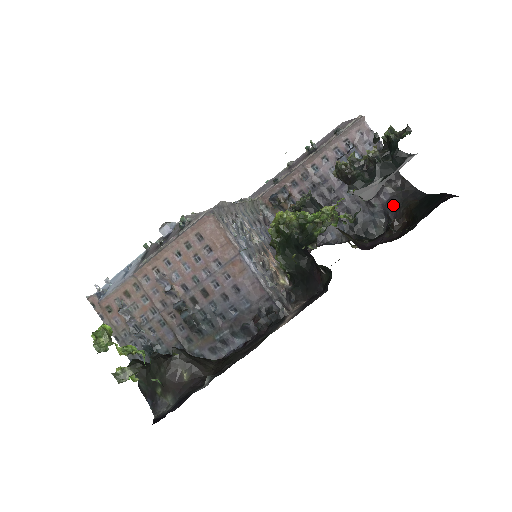
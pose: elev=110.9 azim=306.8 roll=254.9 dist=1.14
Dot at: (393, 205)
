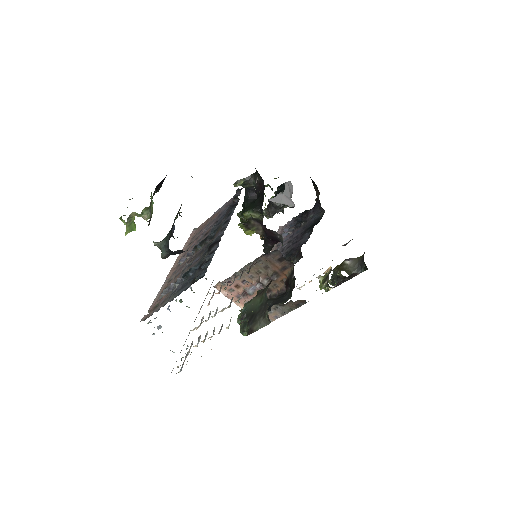
Dot at: (315, 206)
